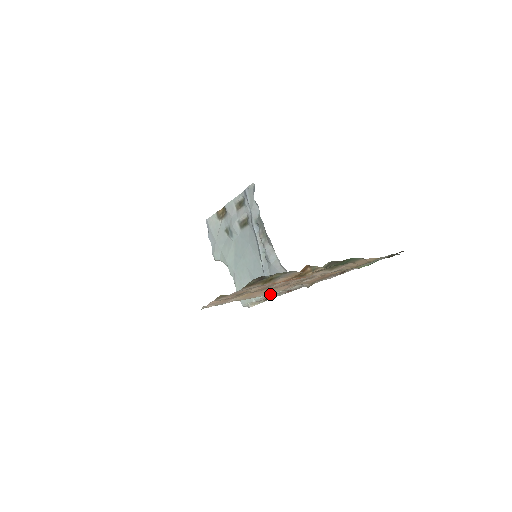
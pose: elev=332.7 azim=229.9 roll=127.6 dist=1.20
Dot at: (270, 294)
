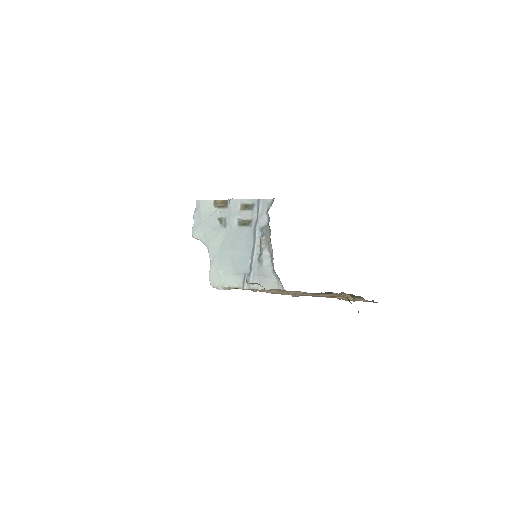
Dot at: (250, 288)
